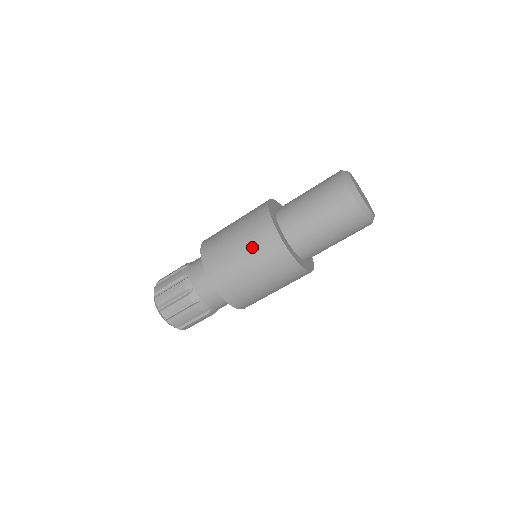
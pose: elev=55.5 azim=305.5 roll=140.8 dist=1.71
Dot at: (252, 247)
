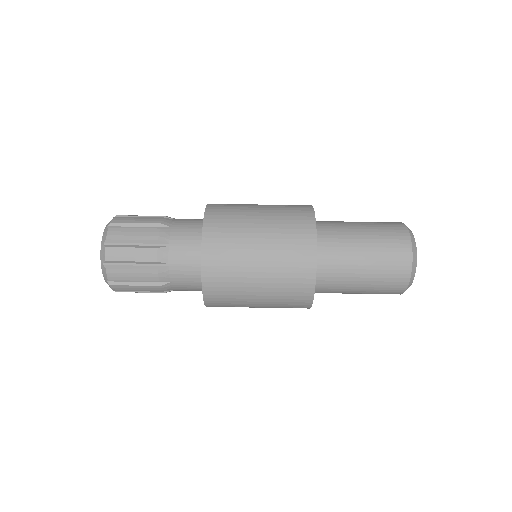
Dot at: (277, 236)
